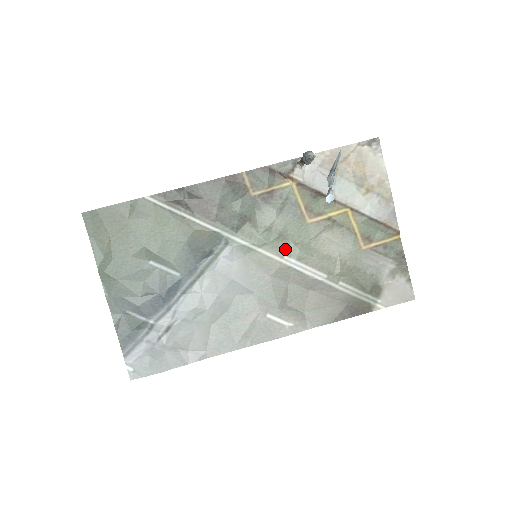
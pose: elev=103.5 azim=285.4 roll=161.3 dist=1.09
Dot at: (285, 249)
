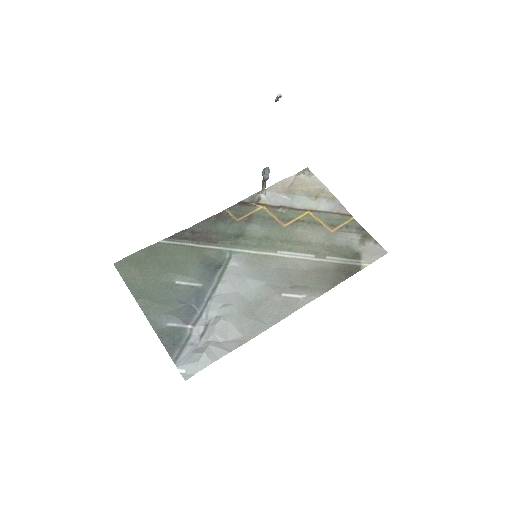
Dot at: (276, 247)
